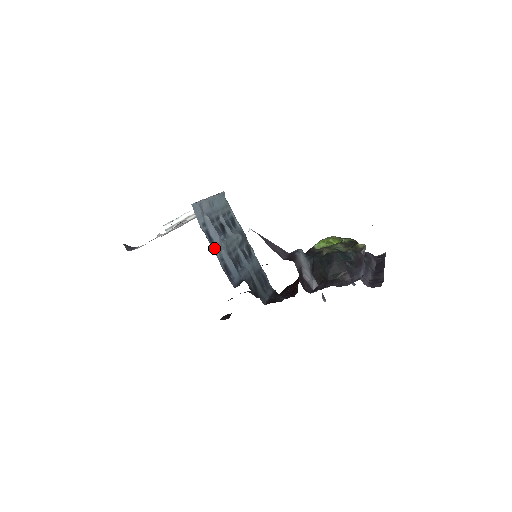
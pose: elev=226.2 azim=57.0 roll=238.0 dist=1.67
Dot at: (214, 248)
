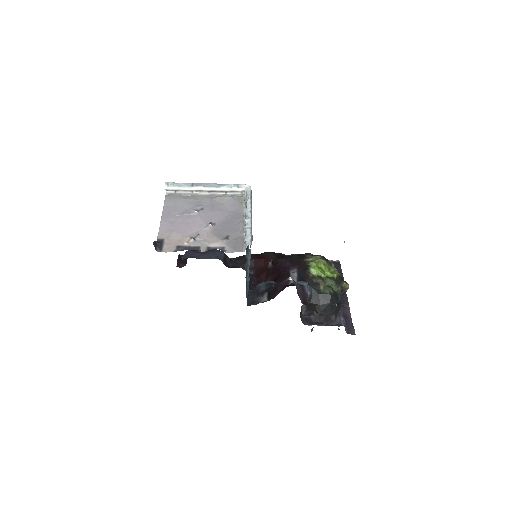
Dot at: (248, 277)
